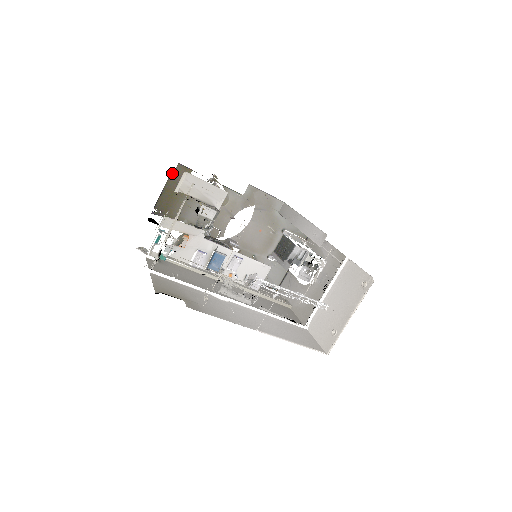
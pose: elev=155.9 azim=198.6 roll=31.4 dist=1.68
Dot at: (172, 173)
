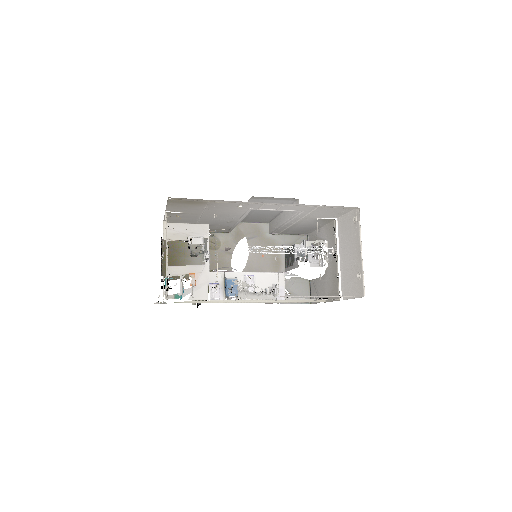
Dot at: occluded
